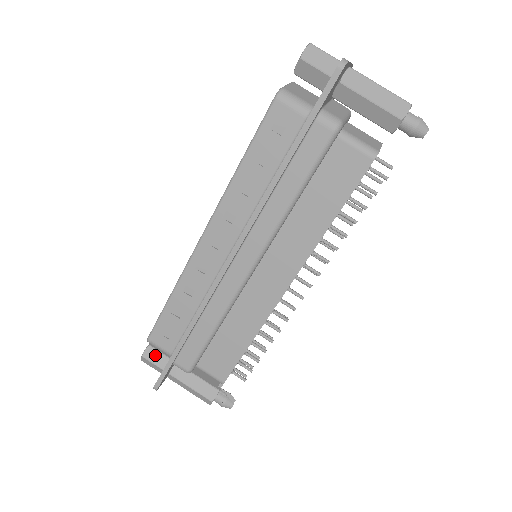
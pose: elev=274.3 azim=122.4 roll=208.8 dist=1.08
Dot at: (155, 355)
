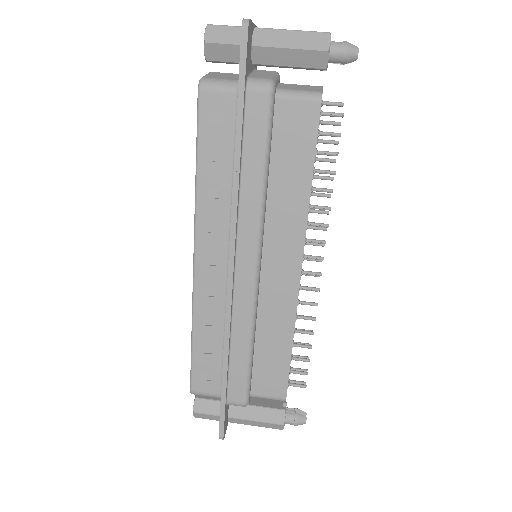
Dot at: (206, 405)
